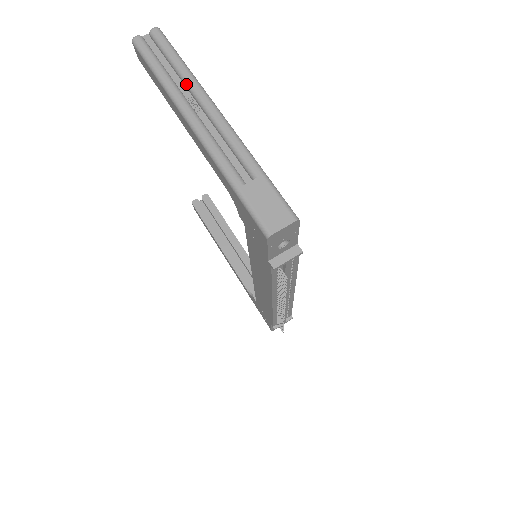
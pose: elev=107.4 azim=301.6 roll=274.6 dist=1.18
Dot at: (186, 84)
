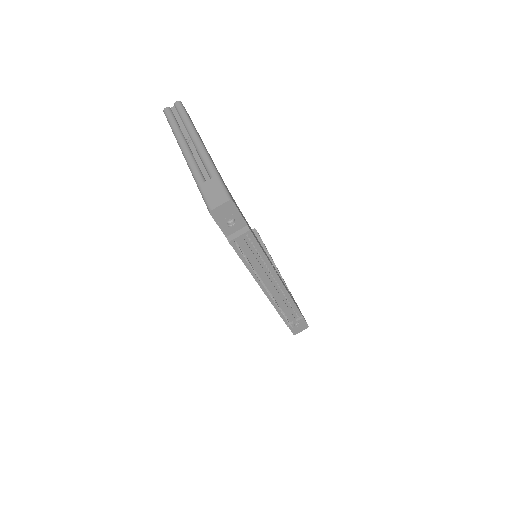
Dot at: (187, 130)
